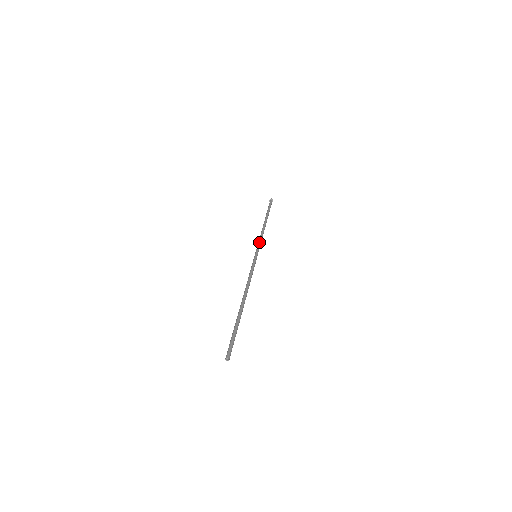
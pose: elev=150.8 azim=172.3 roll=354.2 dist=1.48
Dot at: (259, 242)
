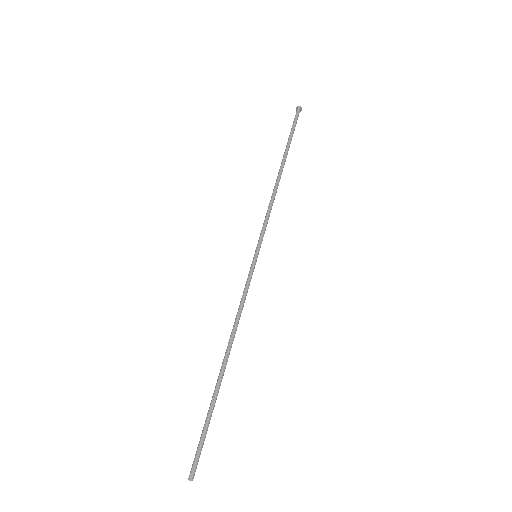
Dot at: (263, 224)
